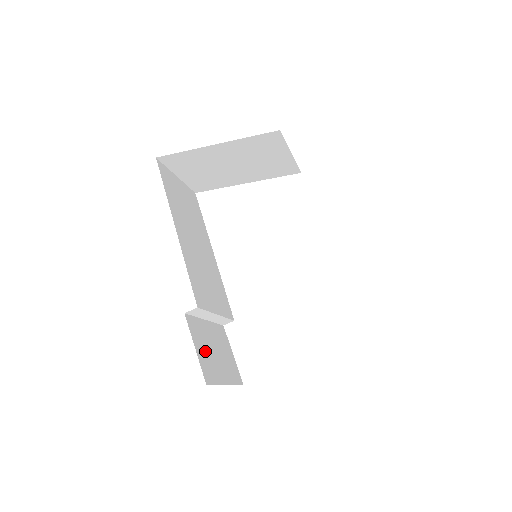
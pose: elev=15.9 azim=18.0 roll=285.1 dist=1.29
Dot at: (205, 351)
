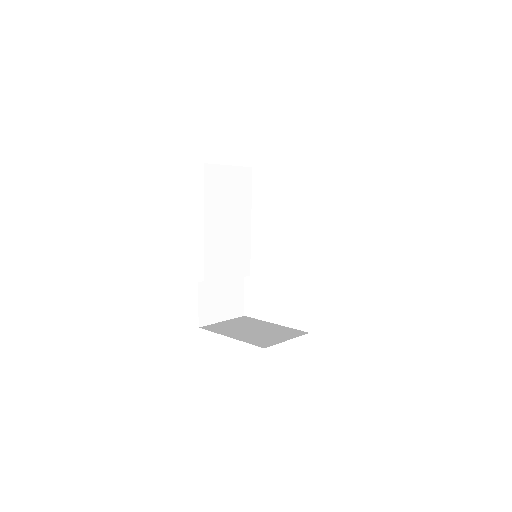
Dot at: (209, 304)
